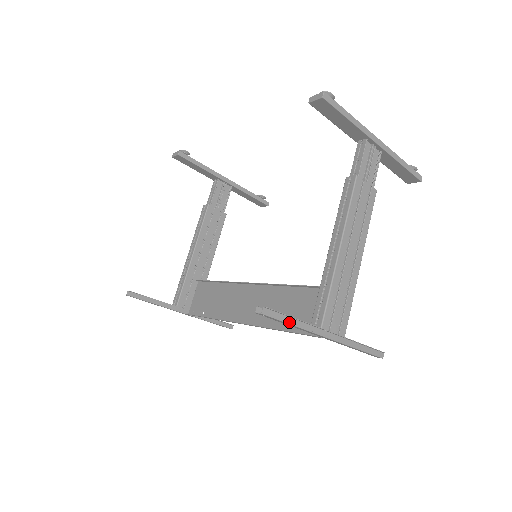
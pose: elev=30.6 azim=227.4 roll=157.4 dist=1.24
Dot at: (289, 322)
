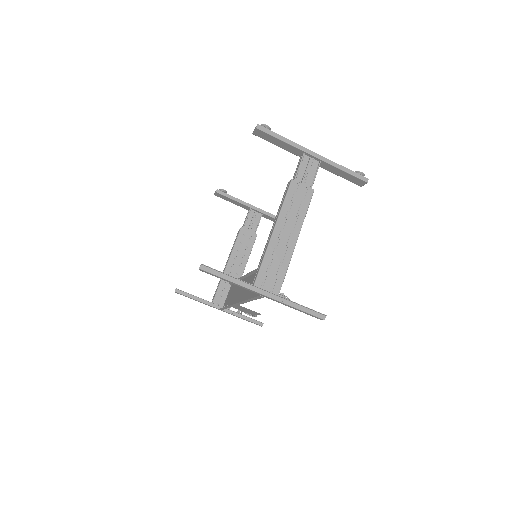
Dot at: (224, 278)
